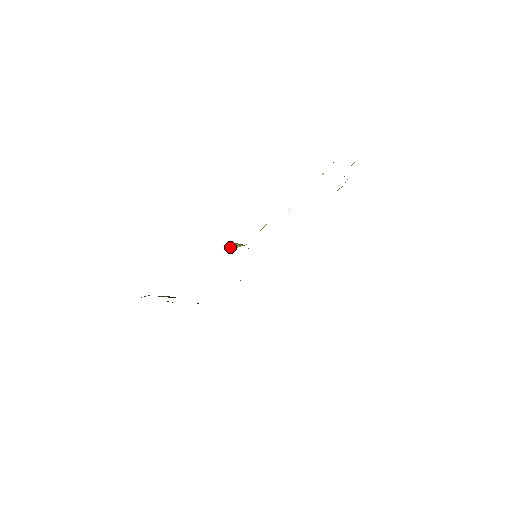
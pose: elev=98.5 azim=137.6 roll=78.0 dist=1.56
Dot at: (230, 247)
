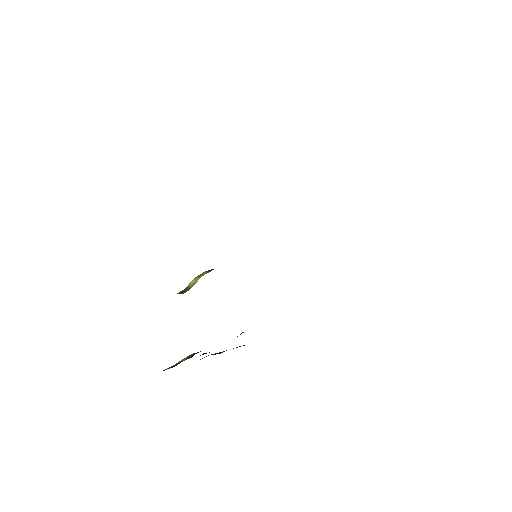
Dot at: (187, 289)
